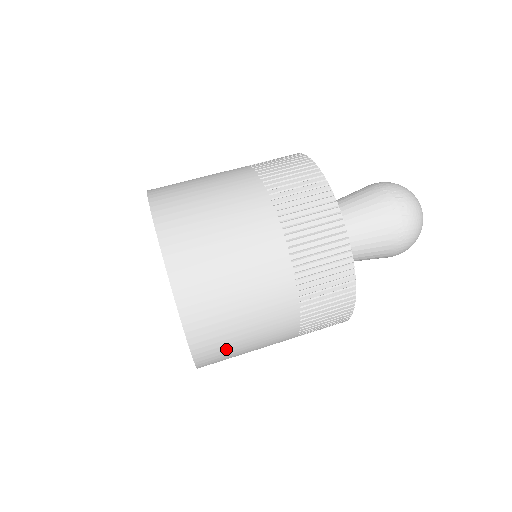
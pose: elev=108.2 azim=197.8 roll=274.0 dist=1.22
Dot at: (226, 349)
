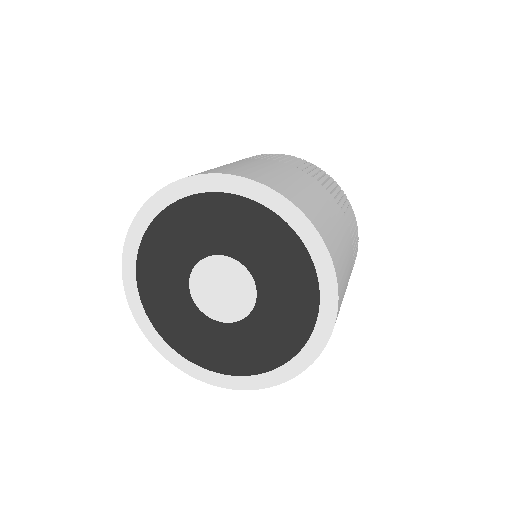
Dot at: (341, 301)
